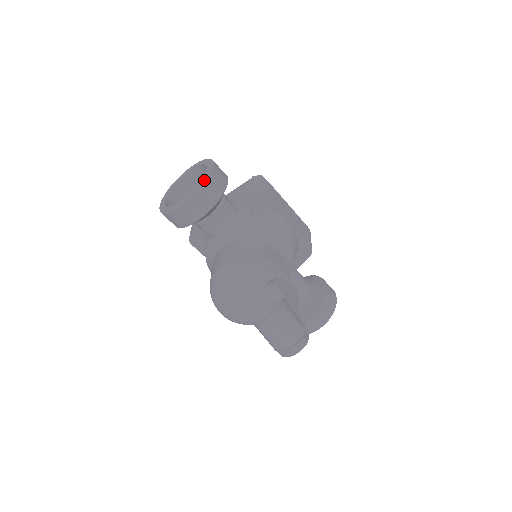
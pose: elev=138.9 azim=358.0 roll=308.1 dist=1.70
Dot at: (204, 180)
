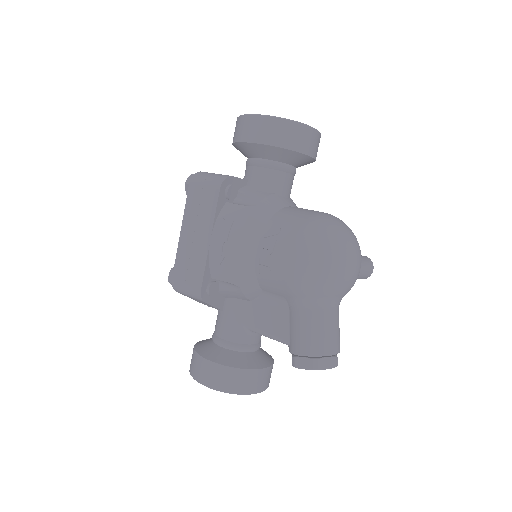
Dot at: occluded
